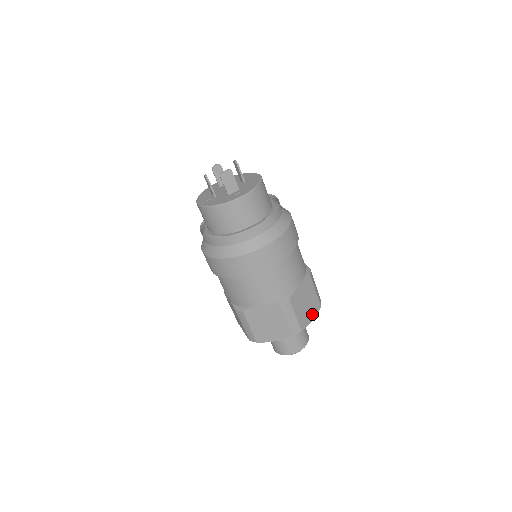
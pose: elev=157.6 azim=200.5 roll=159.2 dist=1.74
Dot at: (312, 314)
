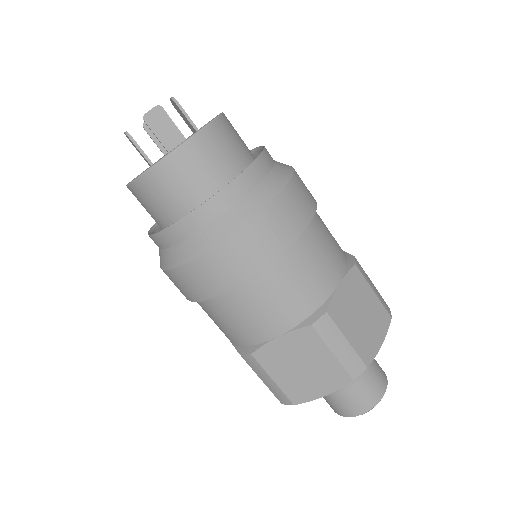
Dot at: (378, 333)
